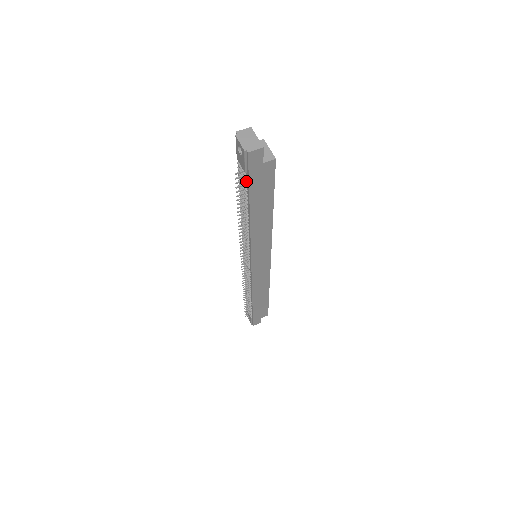
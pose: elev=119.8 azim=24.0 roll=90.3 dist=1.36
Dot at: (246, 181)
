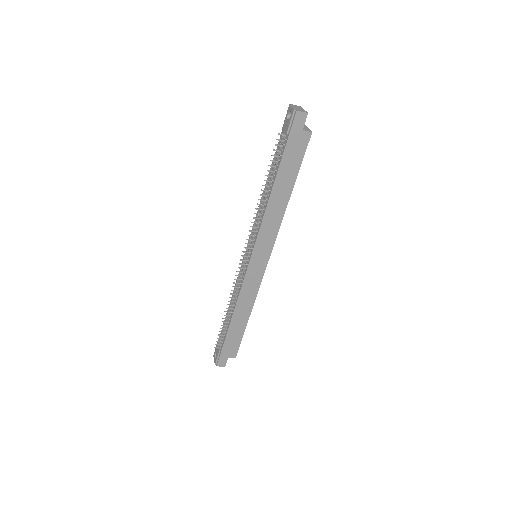
Dot at: (284, 144)
